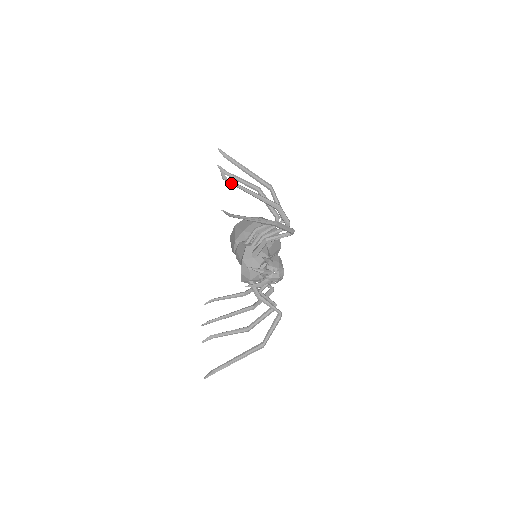
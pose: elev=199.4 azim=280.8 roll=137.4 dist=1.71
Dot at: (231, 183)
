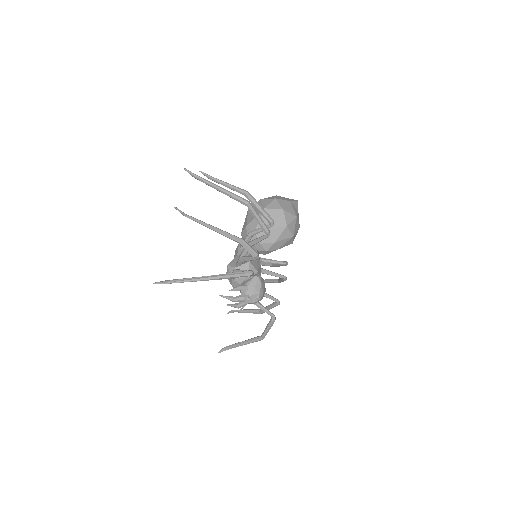
Dot at: (191, 219)
